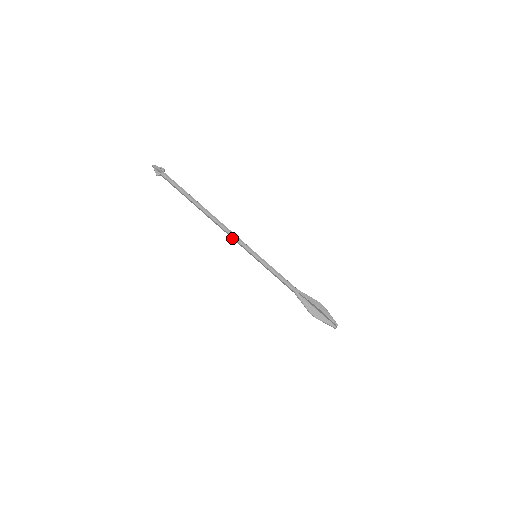
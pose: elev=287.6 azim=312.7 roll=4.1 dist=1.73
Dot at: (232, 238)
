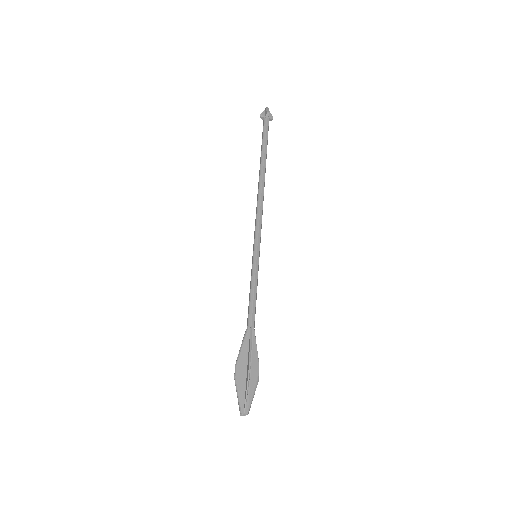
Dot at: (256, 220)
